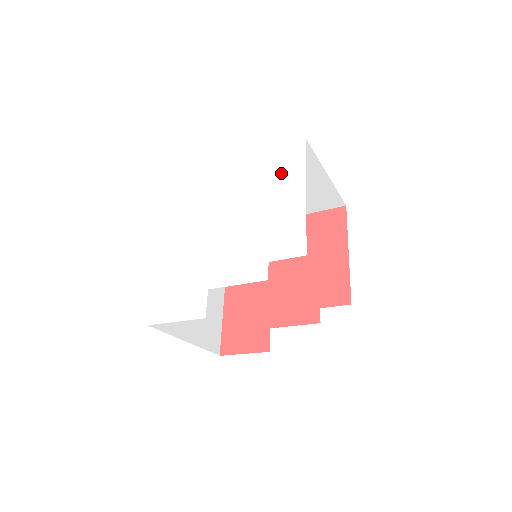
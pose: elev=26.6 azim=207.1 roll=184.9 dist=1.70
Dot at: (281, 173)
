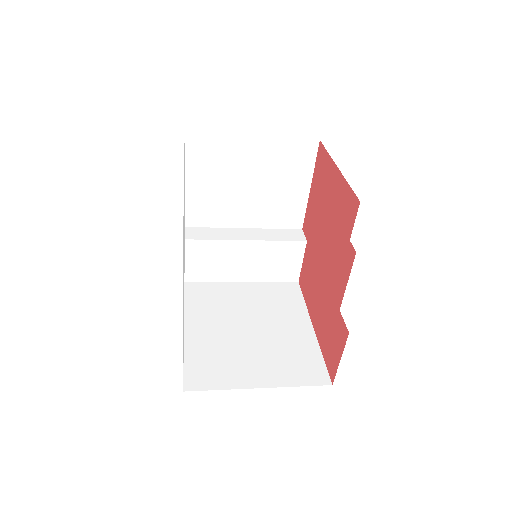
Dot at: (184, 173)
